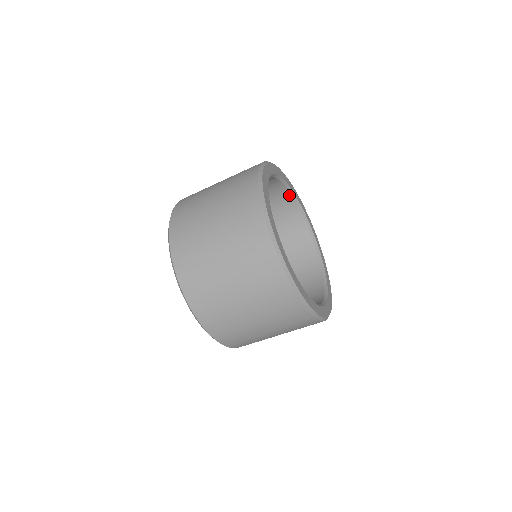
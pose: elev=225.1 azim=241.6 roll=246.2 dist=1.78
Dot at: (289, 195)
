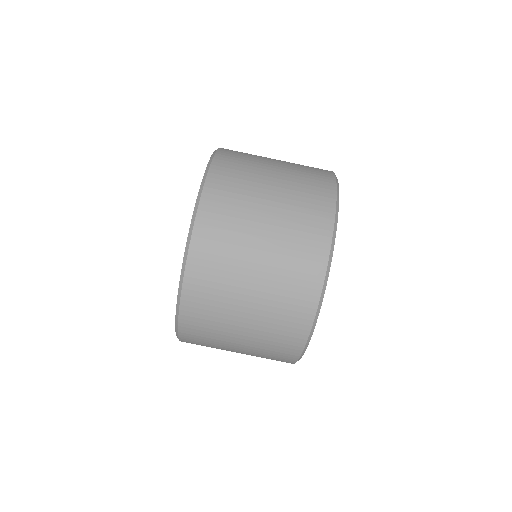
Dot at: occluded
